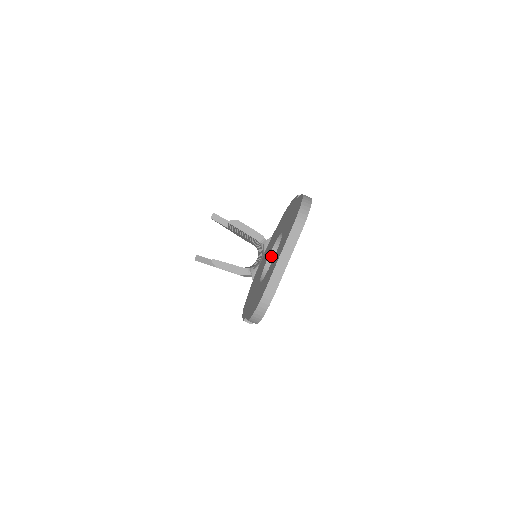
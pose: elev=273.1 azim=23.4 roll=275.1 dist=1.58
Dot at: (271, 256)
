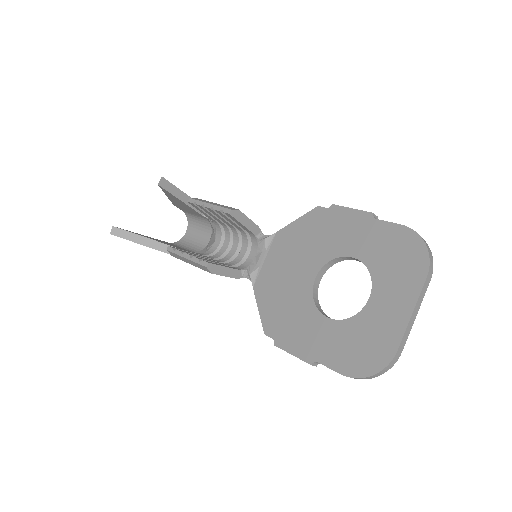
Dot at: (318, 276)
